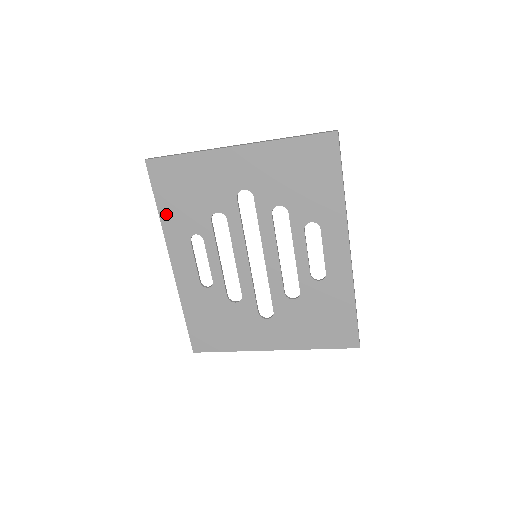
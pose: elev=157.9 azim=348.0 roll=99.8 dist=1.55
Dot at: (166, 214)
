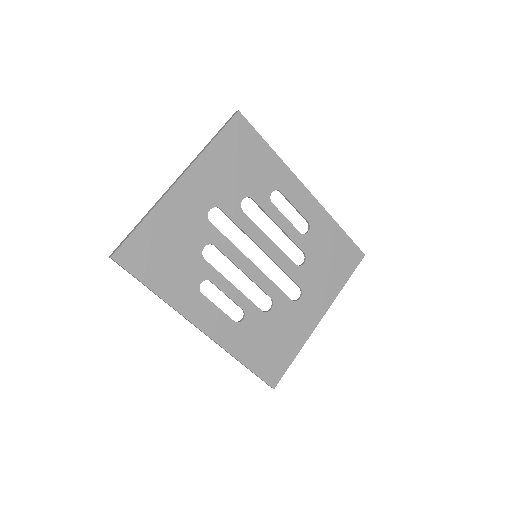
Dot at: (164, 289)
